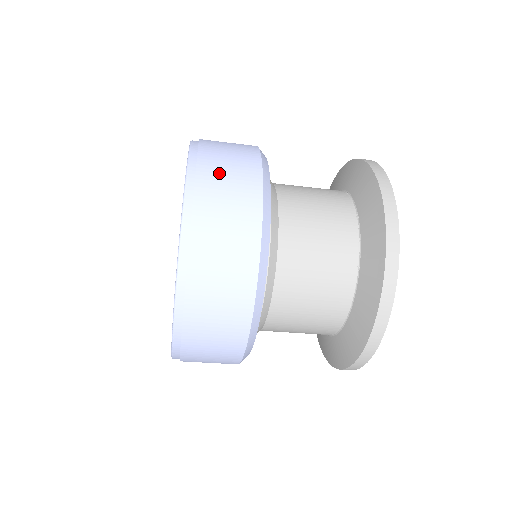
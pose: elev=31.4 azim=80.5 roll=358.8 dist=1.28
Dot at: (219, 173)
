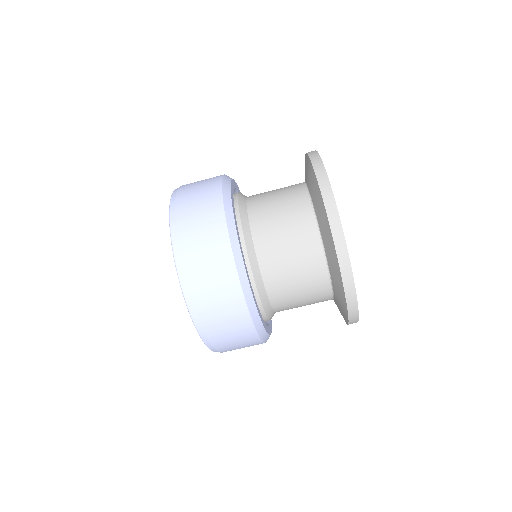
Dot at: (191, 212)
